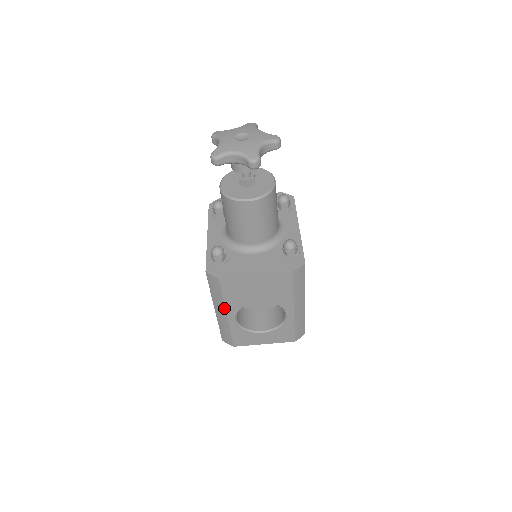
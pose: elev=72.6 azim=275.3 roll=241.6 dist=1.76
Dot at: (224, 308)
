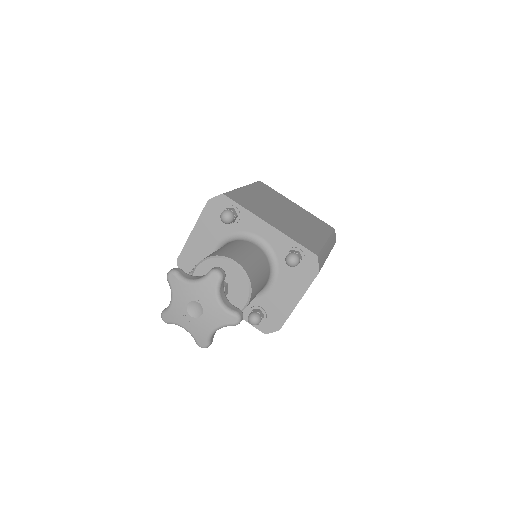
Dot at: occluded
